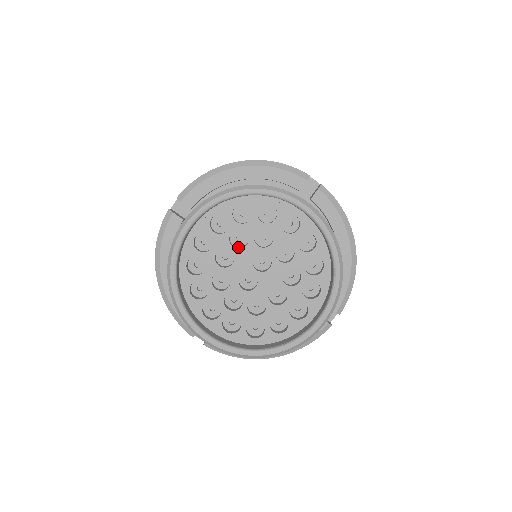
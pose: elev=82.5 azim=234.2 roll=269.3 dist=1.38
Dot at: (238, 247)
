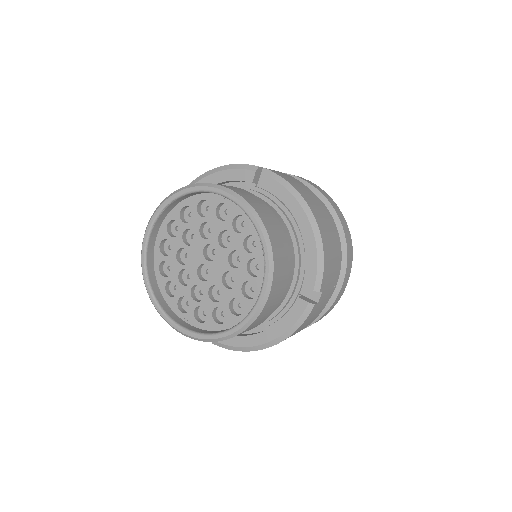
Dot at: occluded
